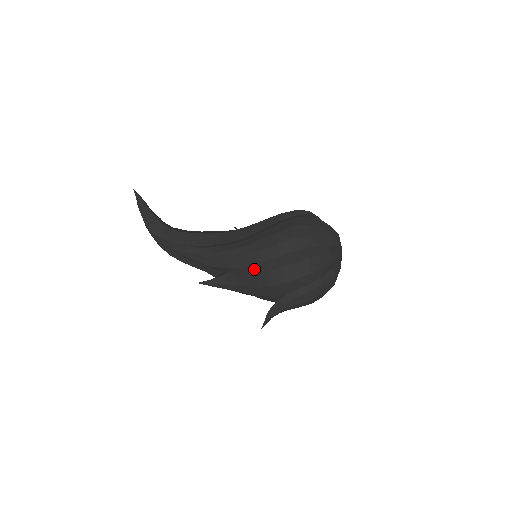
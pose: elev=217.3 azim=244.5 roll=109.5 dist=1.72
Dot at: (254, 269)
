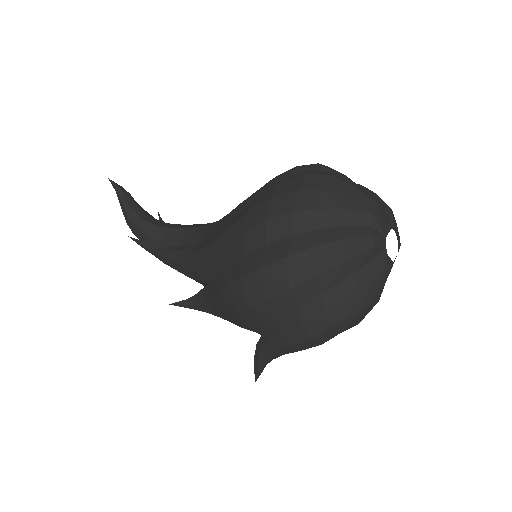
Dot at: (217, 282)
